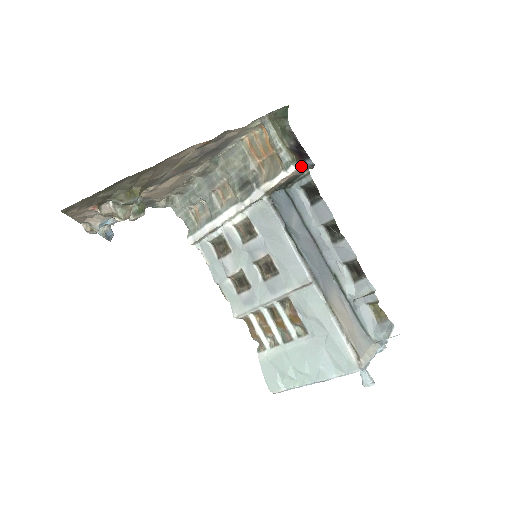
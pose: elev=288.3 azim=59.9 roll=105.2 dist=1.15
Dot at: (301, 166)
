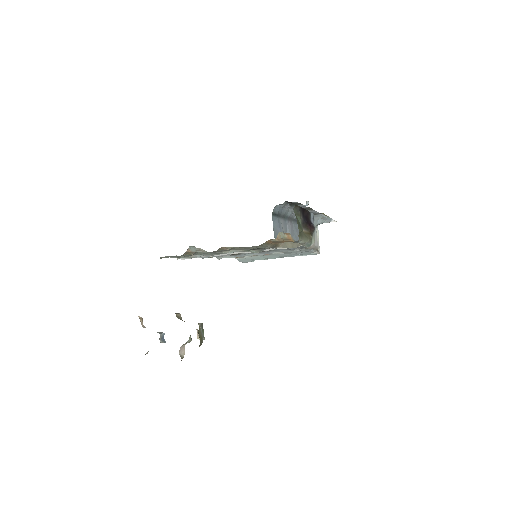
Dot at: (314, 235)
